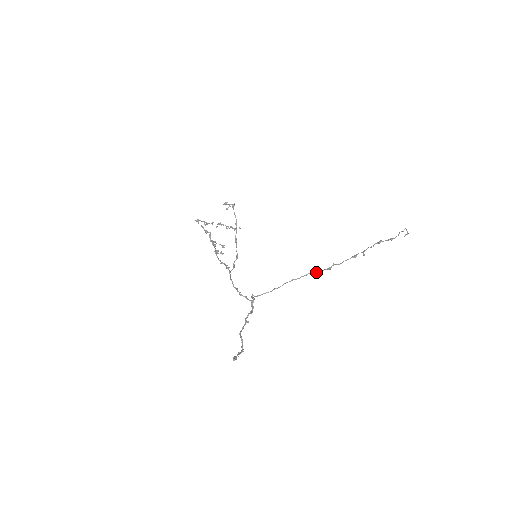
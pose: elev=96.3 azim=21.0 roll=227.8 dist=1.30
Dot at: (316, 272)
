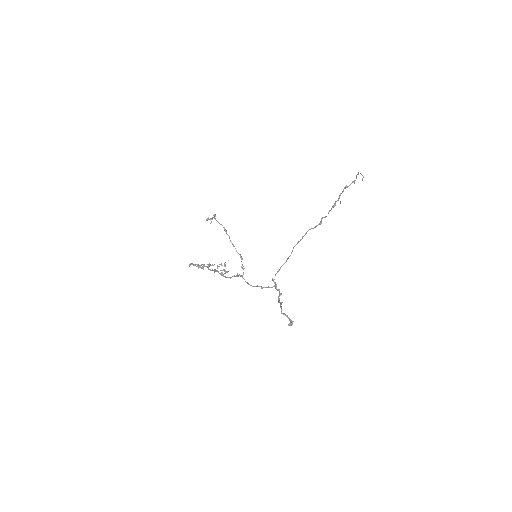
Dot at: (312, 228)
